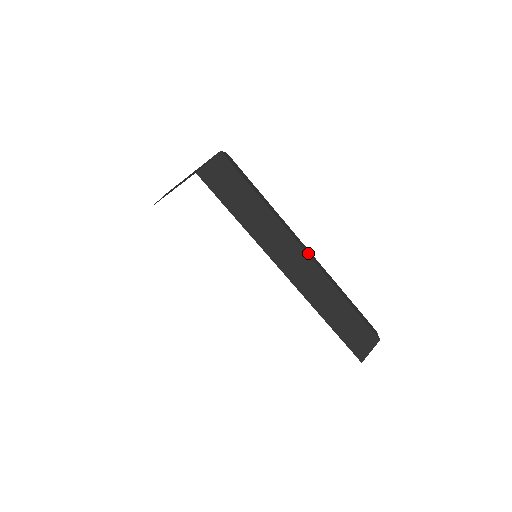
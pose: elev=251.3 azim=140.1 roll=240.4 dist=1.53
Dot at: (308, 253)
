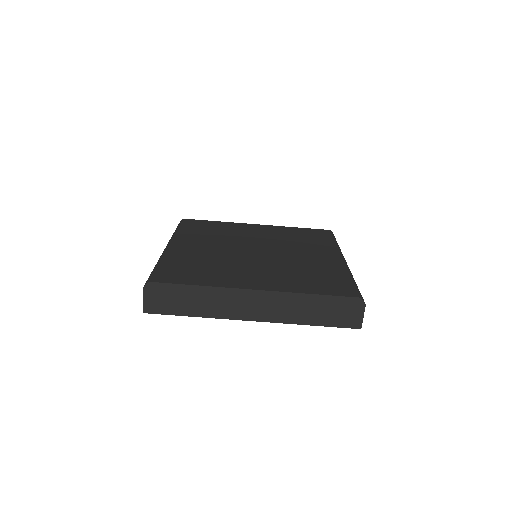
Dot at: (257, 295)
